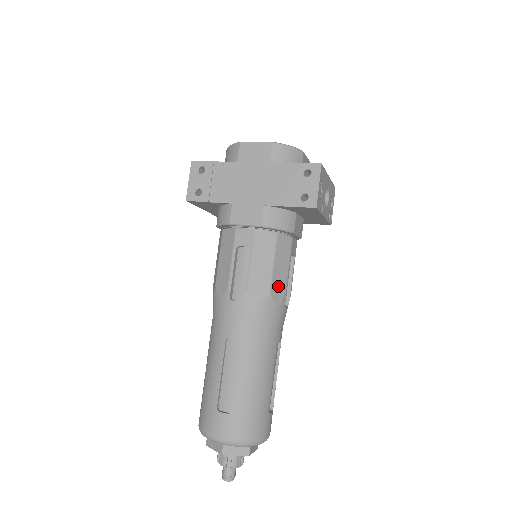
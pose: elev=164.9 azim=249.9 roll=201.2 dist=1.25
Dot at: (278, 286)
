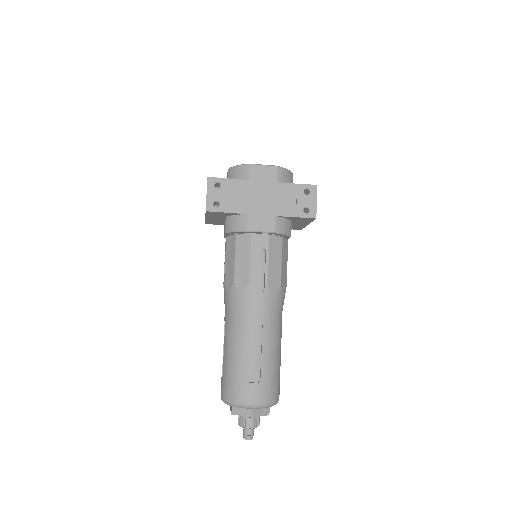
Dot at: (284, 279)
